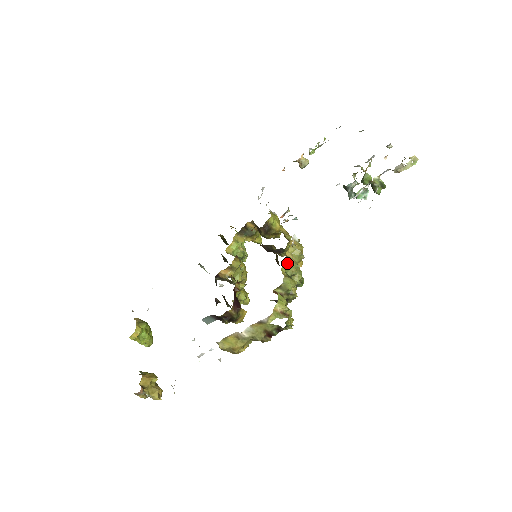
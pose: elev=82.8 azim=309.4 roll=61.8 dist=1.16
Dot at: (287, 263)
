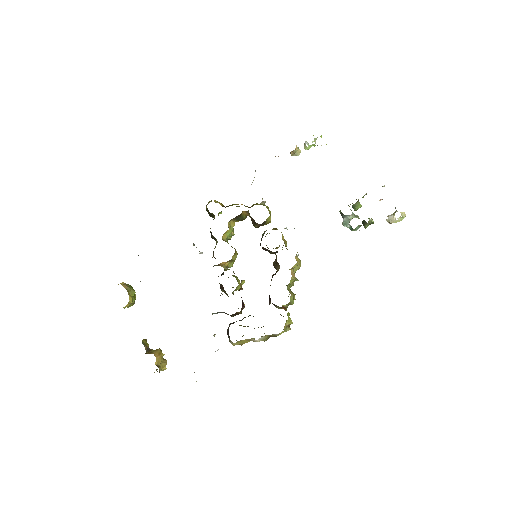
Dot at: (292, 280)
